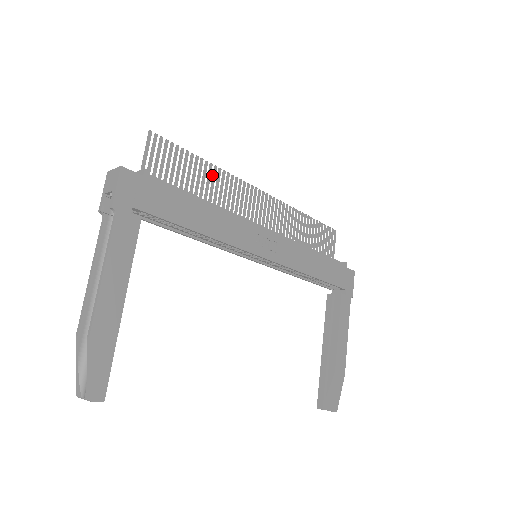
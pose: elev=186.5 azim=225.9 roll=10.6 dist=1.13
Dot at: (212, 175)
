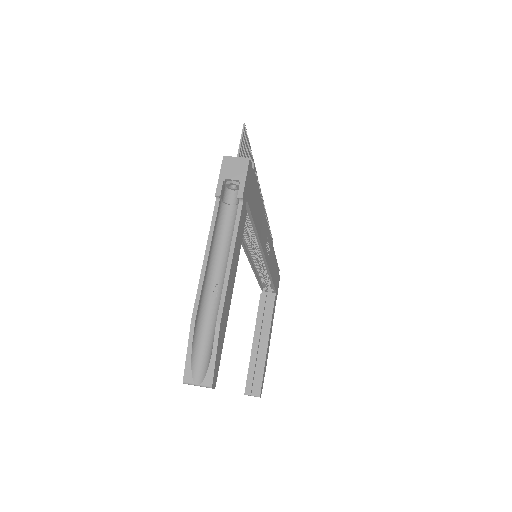
Dot at: occluded
